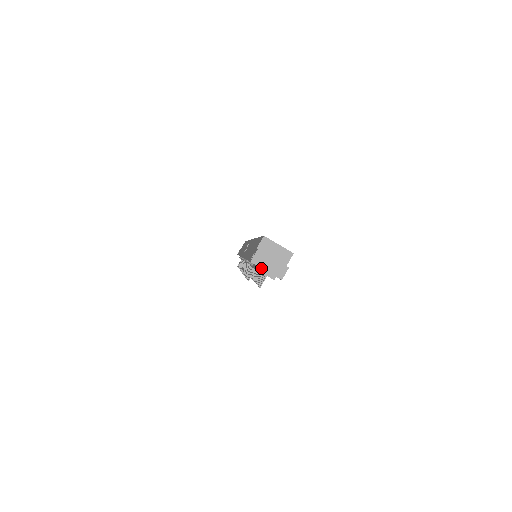
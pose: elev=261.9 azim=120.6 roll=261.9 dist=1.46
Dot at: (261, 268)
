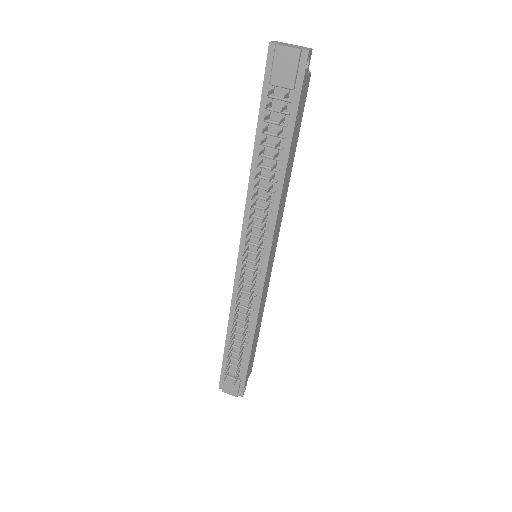
Dot at: (282, 45)
